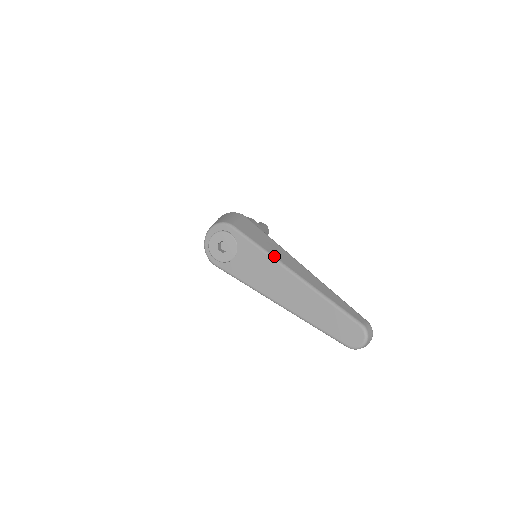
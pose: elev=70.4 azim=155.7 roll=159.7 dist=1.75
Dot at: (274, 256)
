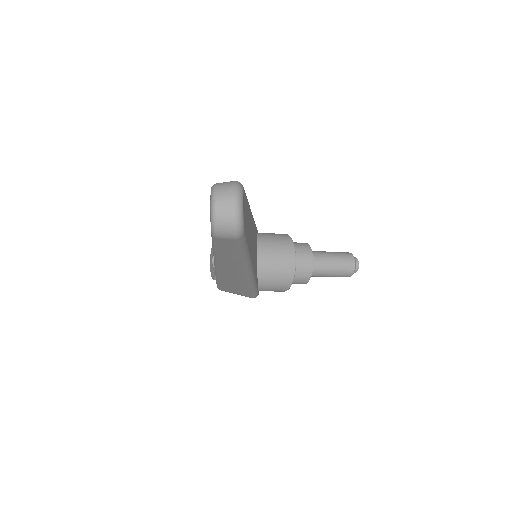
Dot at: occluded
